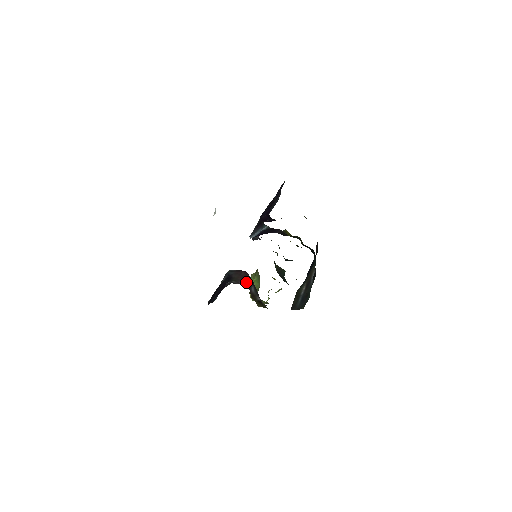
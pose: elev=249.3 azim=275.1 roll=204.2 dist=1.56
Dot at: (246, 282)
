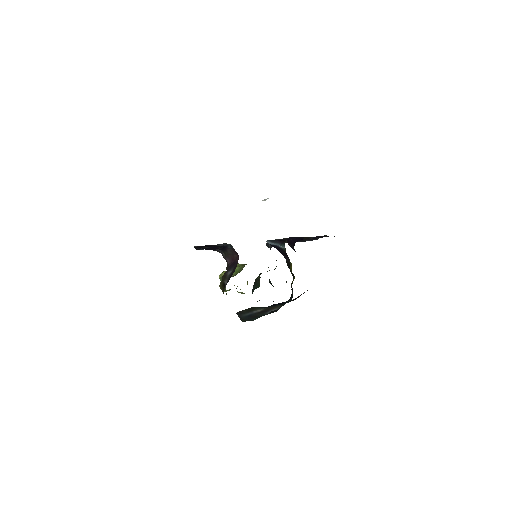
Dot at: (231, 263)
